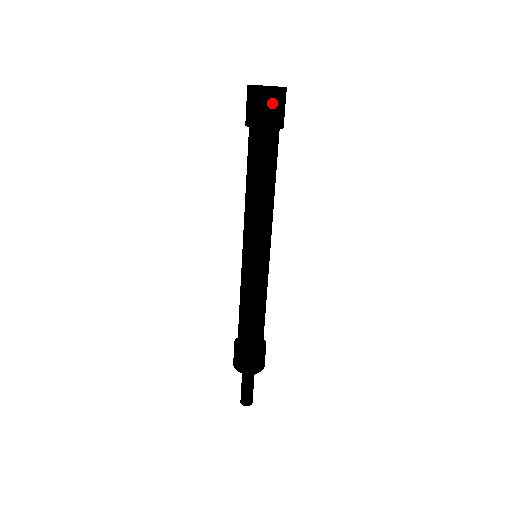
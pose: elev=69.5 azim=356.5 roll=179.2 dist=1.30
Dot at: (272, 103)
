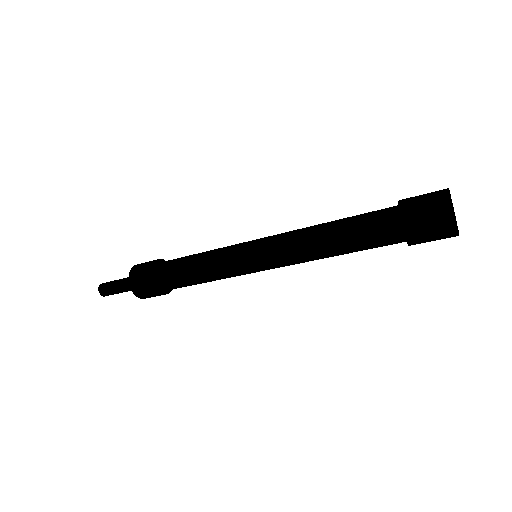
Dot at: (439, 239)
